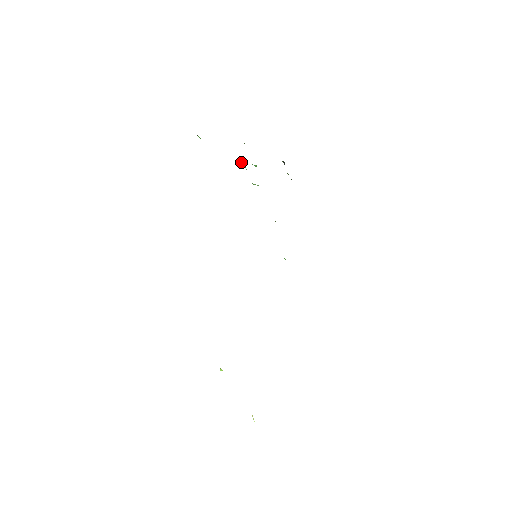
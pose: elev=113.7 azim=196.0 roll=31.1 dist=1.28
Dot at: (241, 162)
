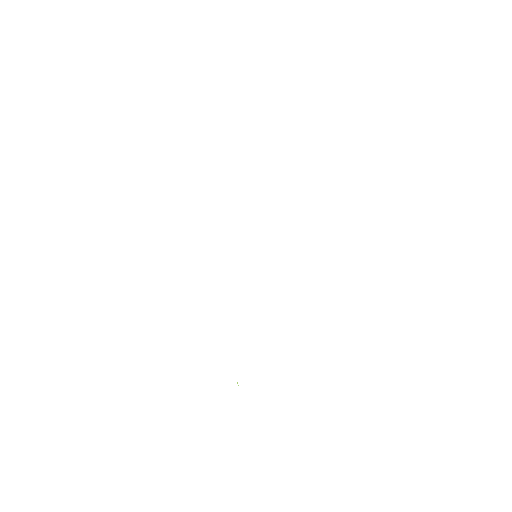
Dot at: occluded
